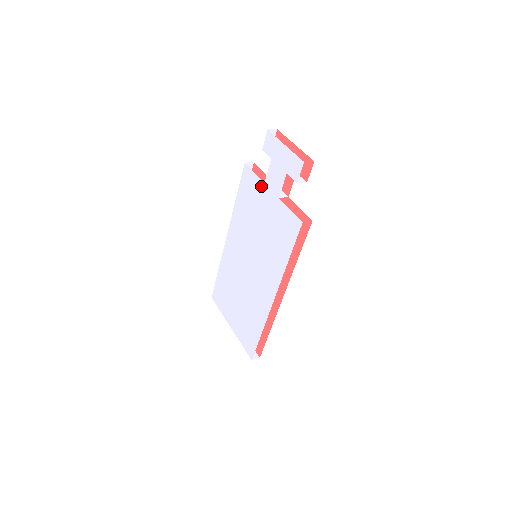
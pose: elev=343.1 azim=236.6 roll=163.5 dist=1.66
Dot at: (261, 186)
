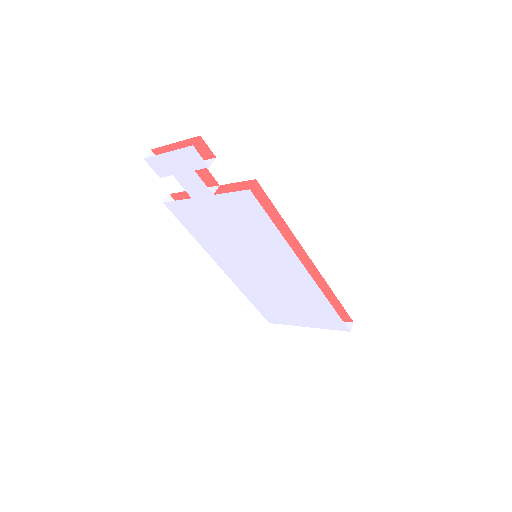
Dot at: (193, 203)
